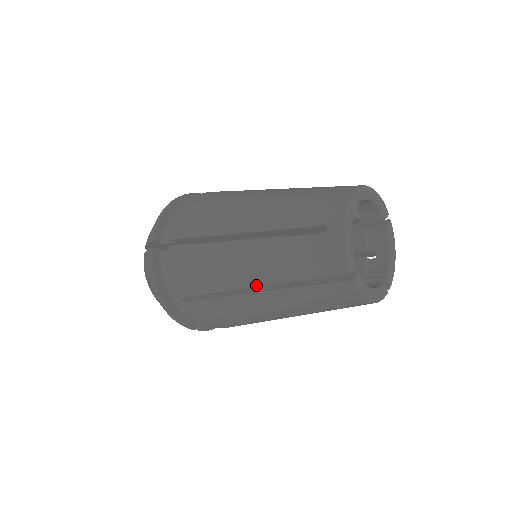
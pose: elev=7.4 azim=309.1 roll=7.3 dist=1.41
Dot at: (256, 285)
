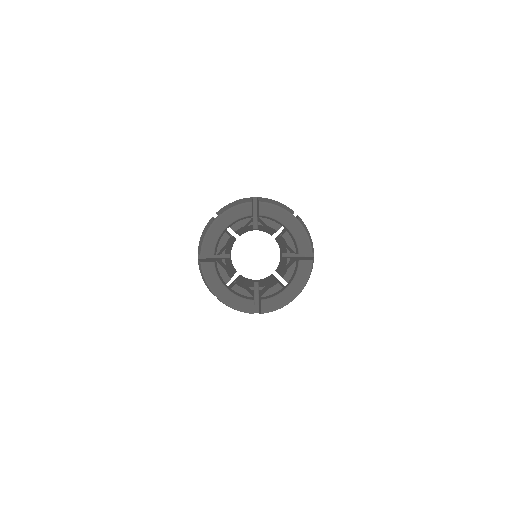
Dot at: occluded
